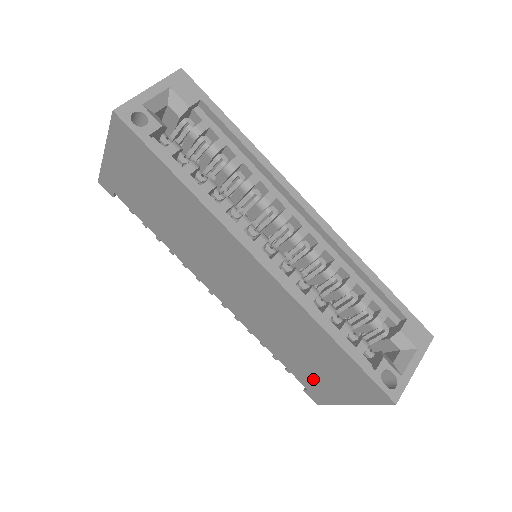
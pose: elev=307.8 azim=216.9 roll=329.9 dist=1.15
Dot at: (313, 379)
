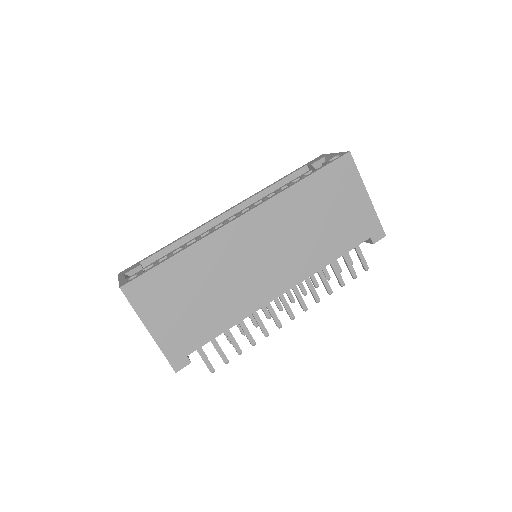
Dot at: (353, 224)
